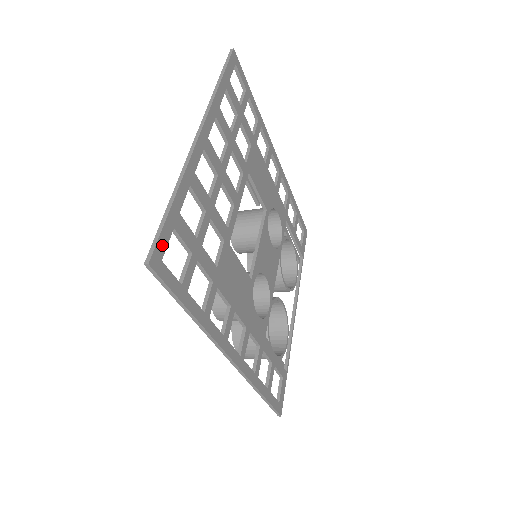
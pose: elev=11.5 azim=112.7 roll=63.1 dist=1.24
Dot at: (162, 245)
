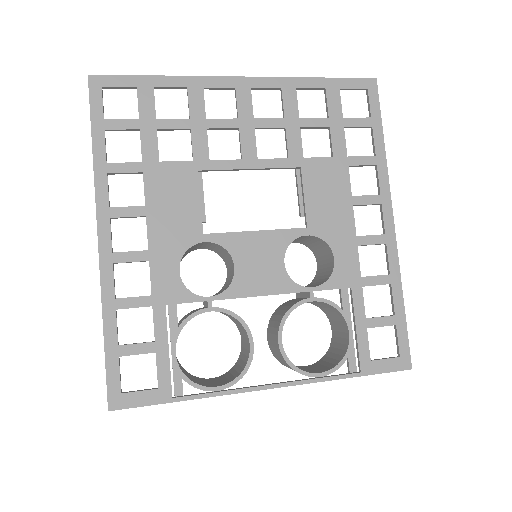
Dot at: (113, 81)
